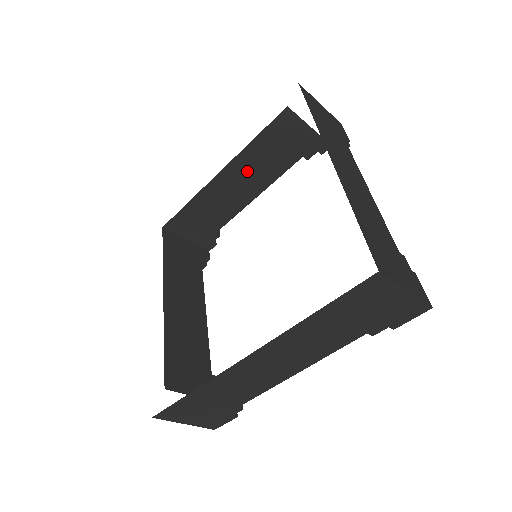
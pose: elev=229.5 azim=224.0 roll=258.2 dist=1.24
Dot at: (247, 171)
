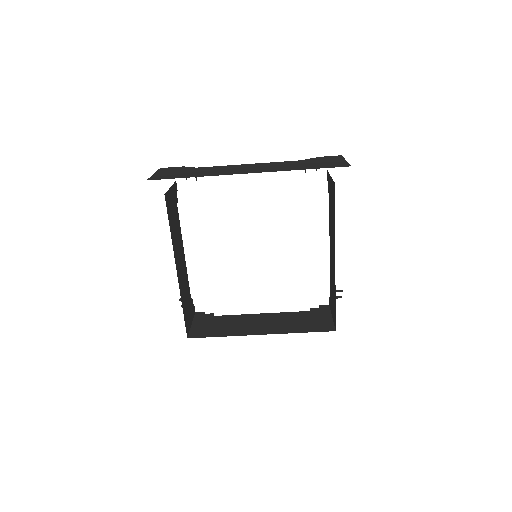
Dot at: occluded
